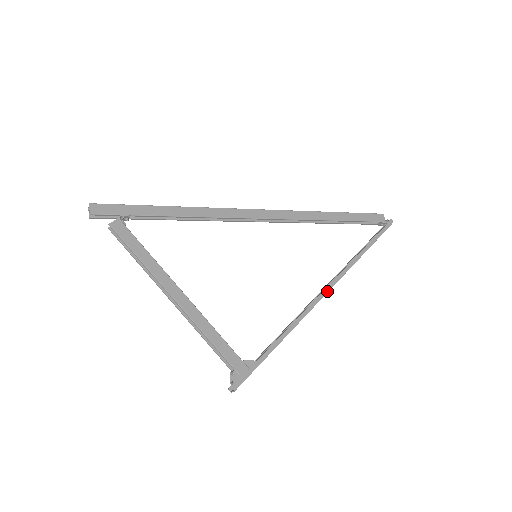
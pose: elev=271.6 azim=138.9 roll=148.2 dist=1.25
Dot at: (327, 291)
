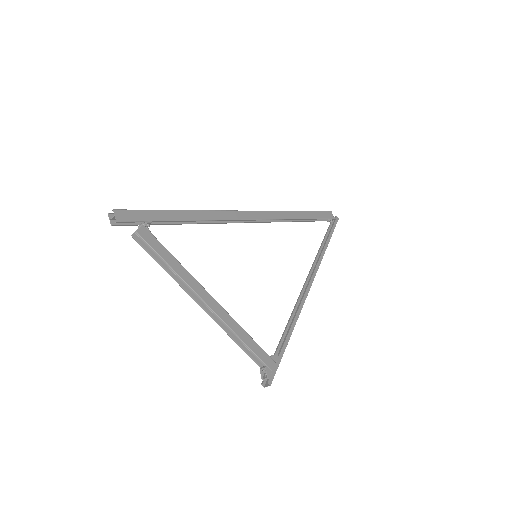
Dot at: (311, 284)
